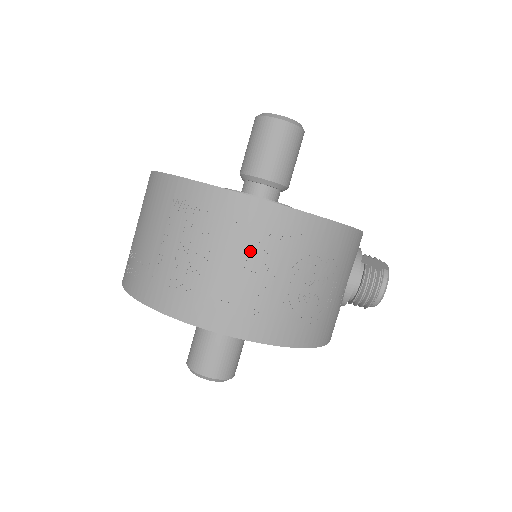
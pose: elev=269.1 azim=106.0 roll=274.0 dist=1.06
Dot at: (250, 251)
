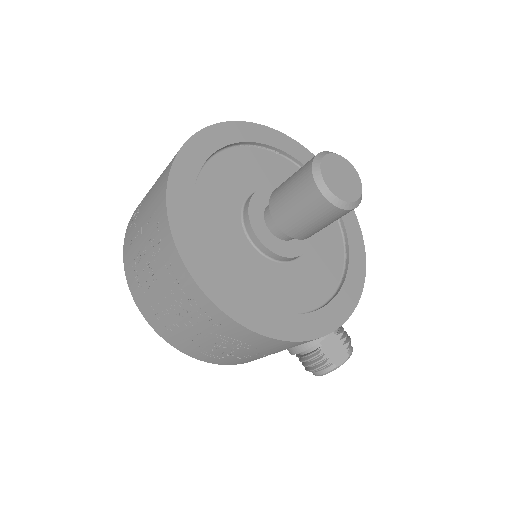
Dot at: (177, 302)
